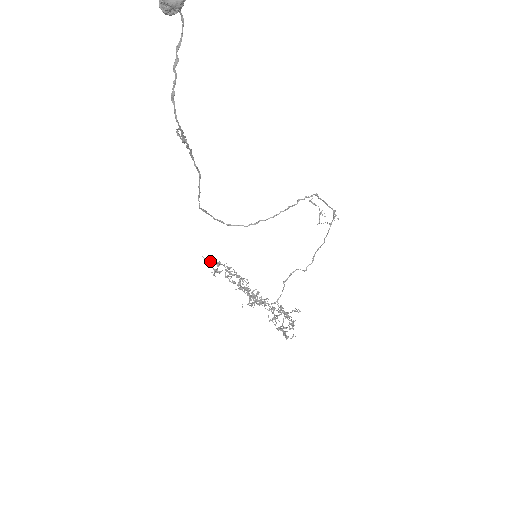
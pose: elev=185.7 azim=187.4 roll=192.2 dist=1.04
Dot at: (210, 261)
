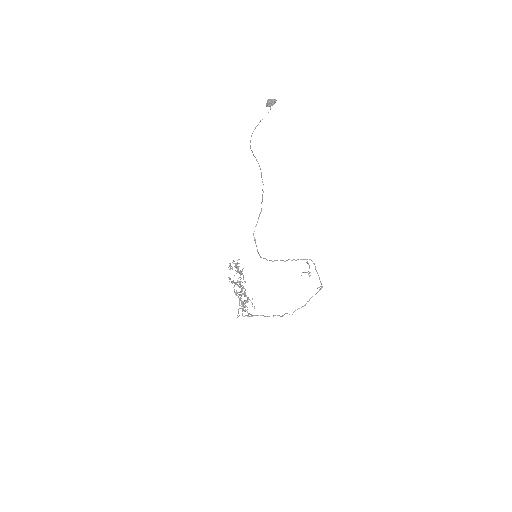
Dot at: occluded
